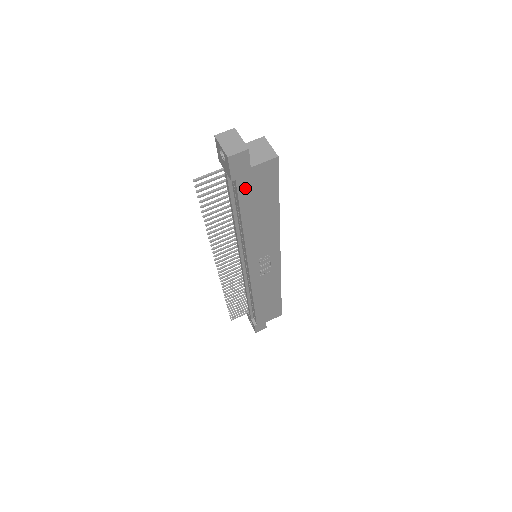
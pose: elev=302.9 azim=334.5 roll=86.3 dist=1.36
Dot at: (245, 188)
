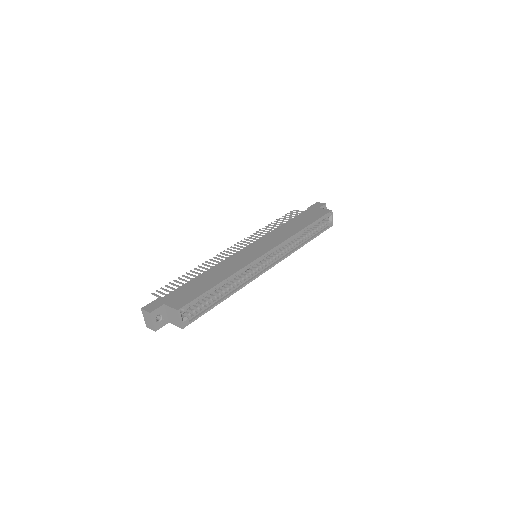
Dot at: occluded
